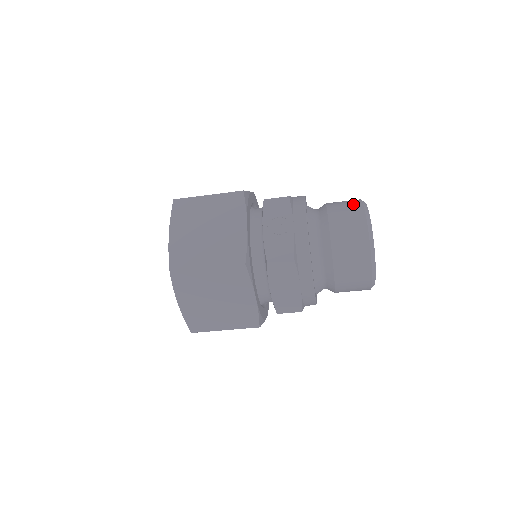
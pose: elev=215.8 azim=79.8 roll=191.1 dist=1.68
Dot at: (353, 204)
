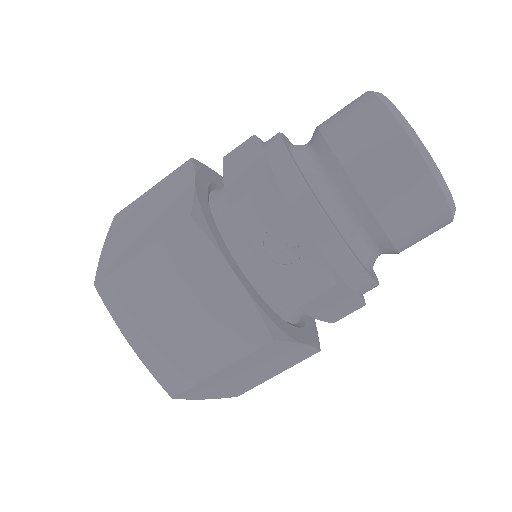
Dot at: (375, 123)
